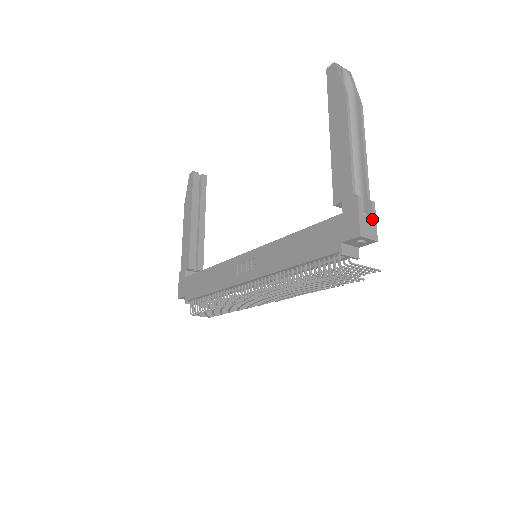
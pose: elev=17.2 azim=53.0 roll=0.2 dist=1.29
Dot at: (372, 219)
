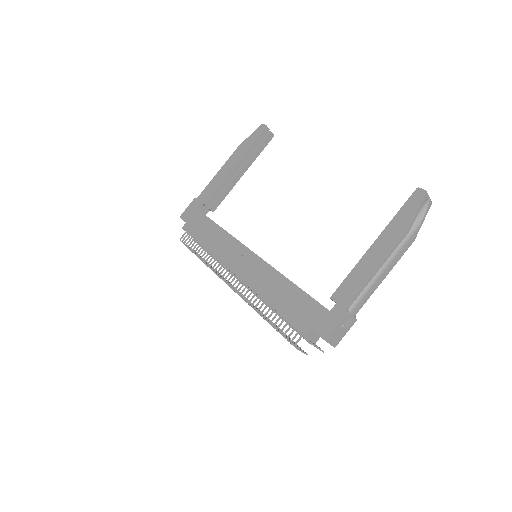
Dot at: (344, 331)
